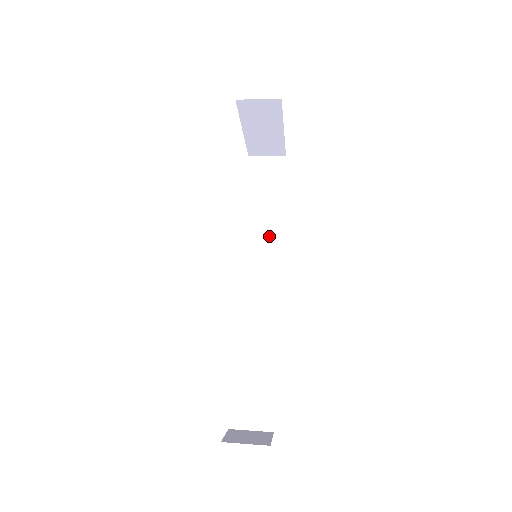
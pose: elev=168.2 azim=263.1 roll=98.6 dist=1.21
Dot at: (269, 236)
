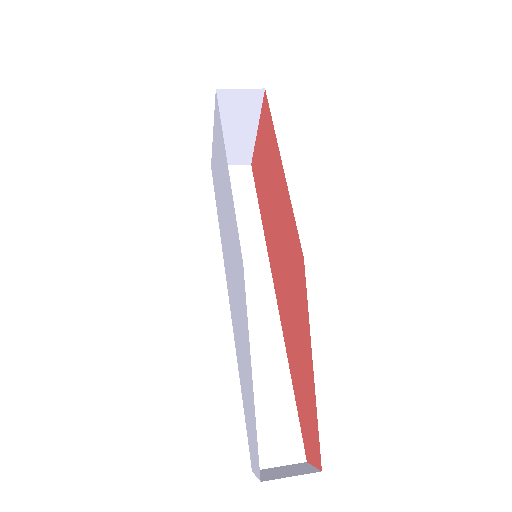
Dot at: (251, 244)
